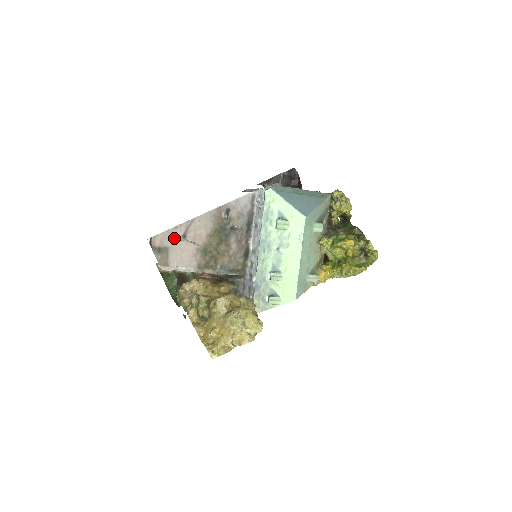
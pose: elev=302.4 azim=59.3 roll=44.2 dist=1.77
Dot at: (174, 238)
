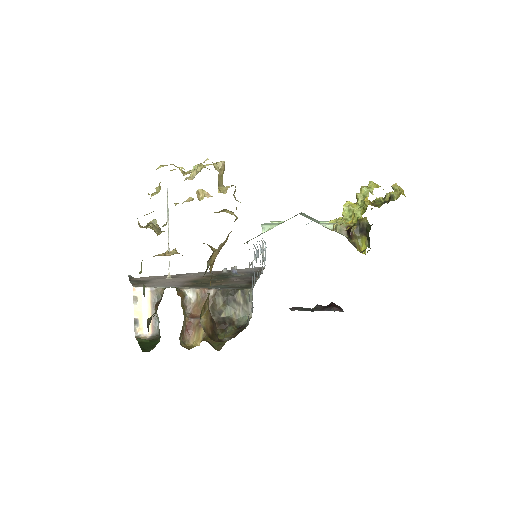
Dot at: (160, 278)
